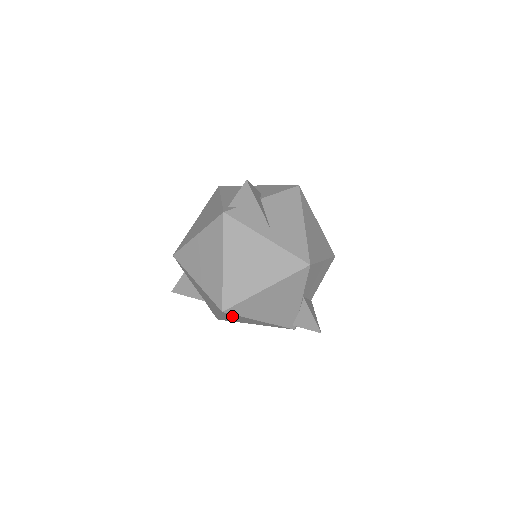
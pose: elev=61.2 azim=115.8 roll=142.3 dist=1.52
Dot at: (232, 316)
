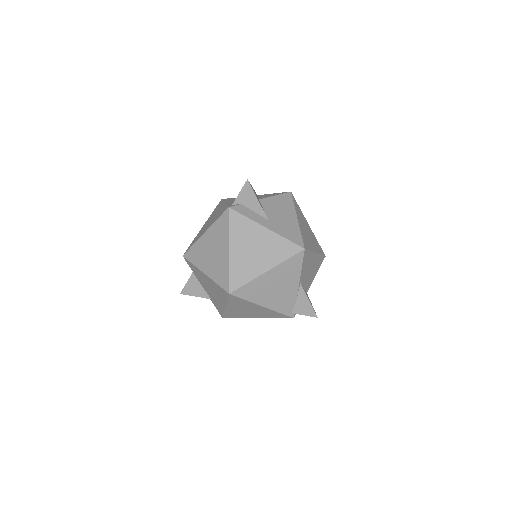
Dot at: (237, 303)
